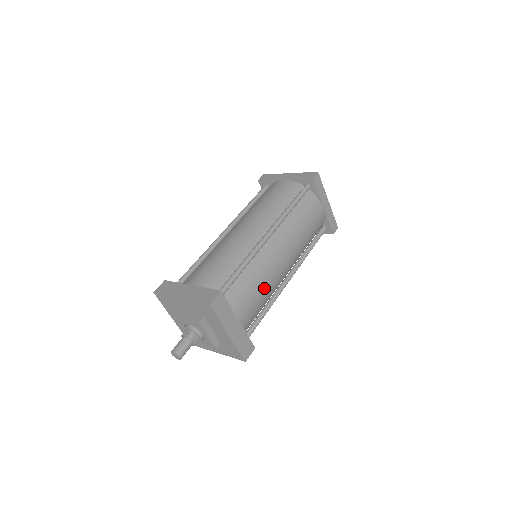
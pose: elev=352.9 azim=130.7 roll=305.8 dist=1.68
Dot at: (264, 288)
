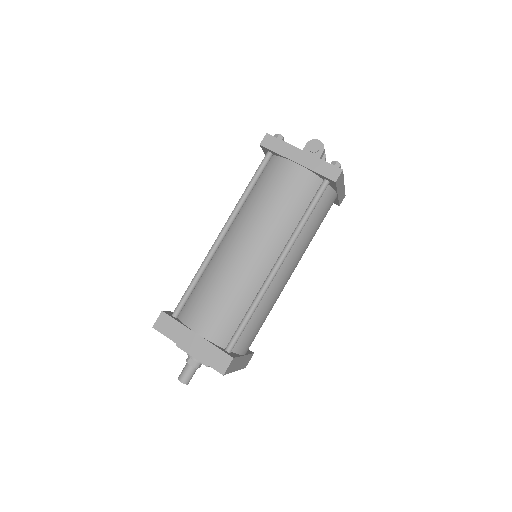
Dot at: (268, 313)
